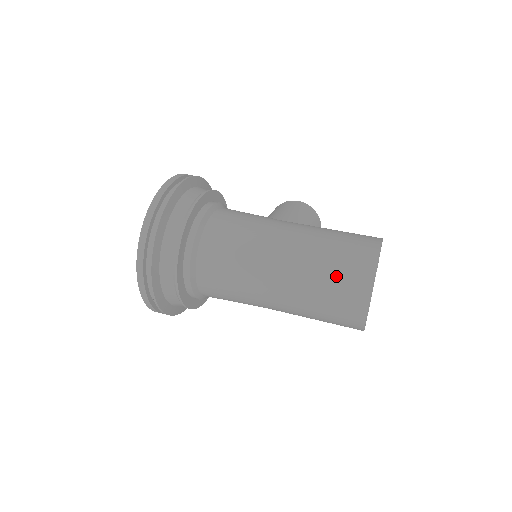
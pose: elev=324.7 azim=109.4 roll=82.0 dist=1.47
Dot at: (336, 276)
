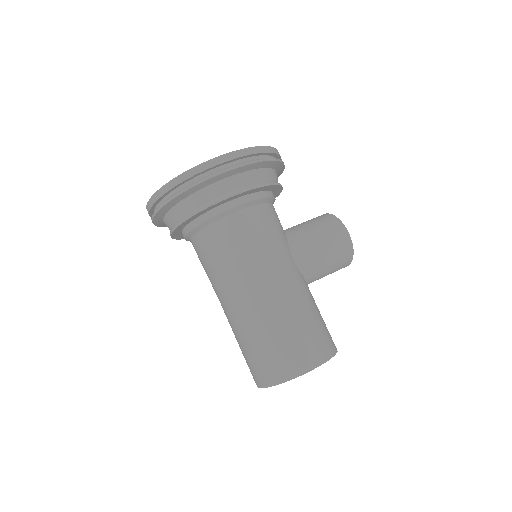
Dot at: (258, 355)
